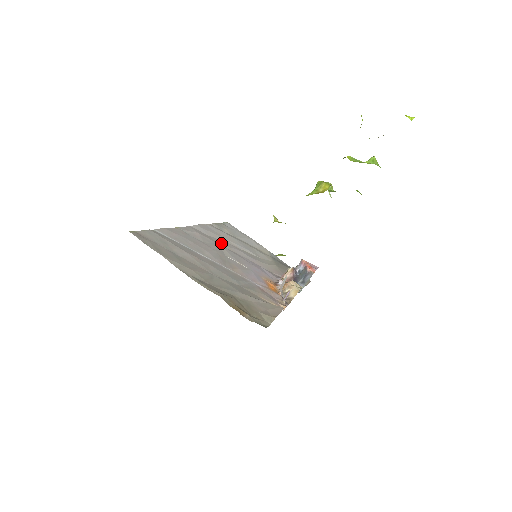
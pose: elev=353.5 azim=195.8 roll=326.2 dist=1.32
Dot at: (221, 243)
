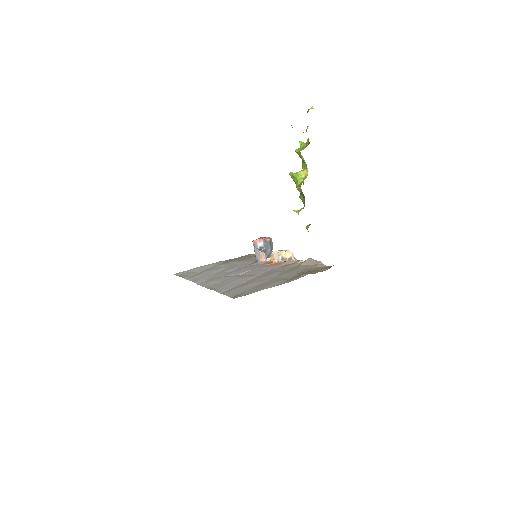
Dot at: (218, 276)
